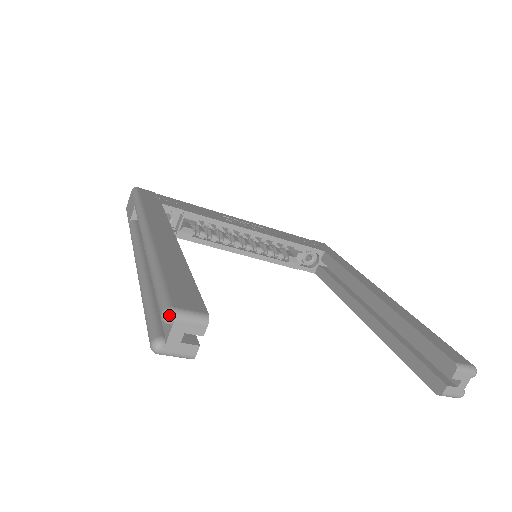
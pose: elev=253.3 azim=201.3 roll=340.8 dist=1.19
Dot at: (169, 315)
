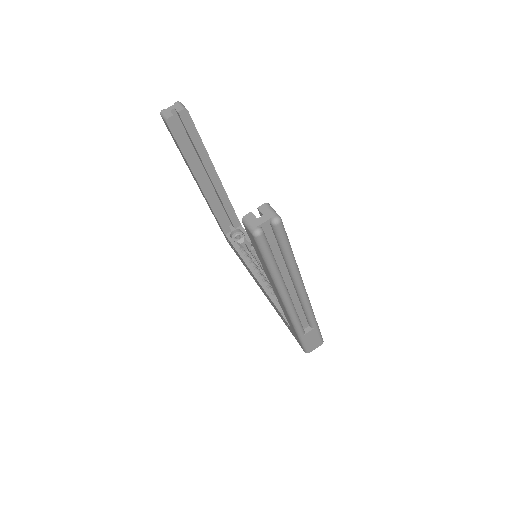
Dot at: (178, 101)
